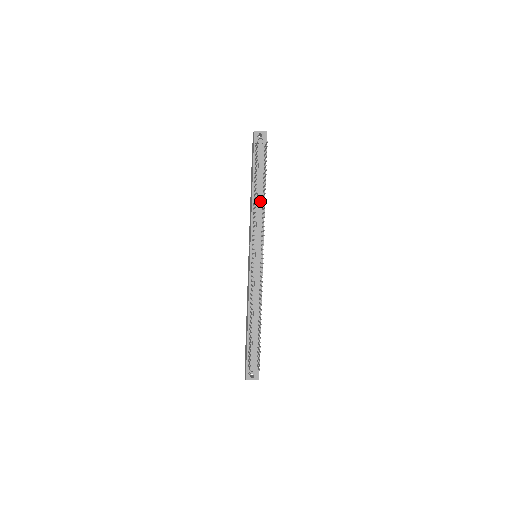
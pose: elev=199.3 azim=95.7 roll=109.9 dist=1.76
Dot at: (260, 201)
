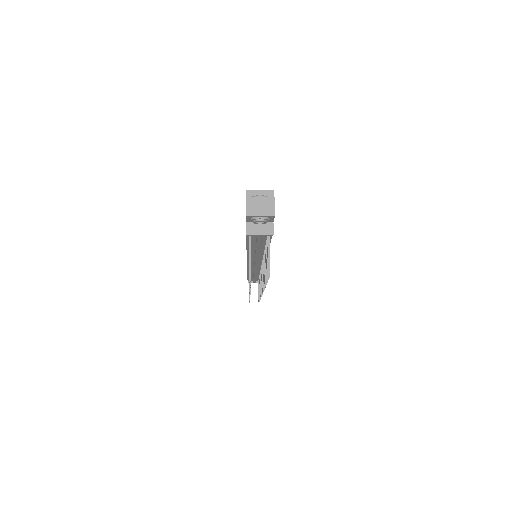
Dot at: (260, 252)
